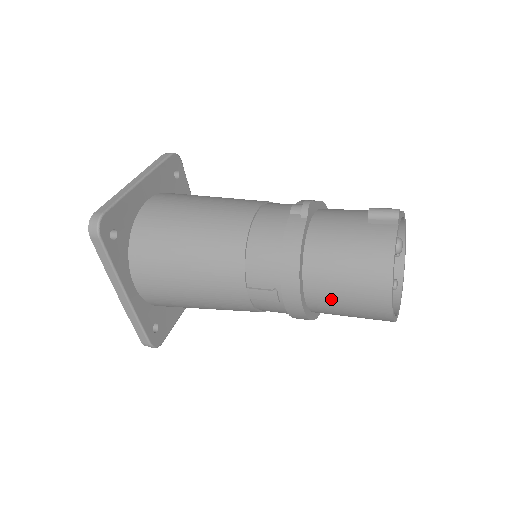
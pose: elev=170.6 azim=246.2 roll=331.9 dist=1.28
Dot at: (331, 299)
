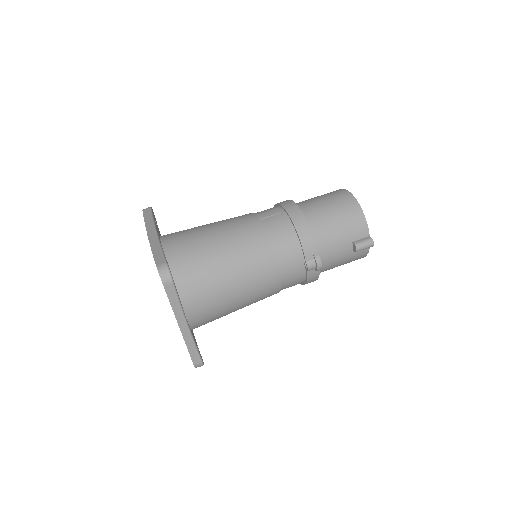
Dot at: occluded
